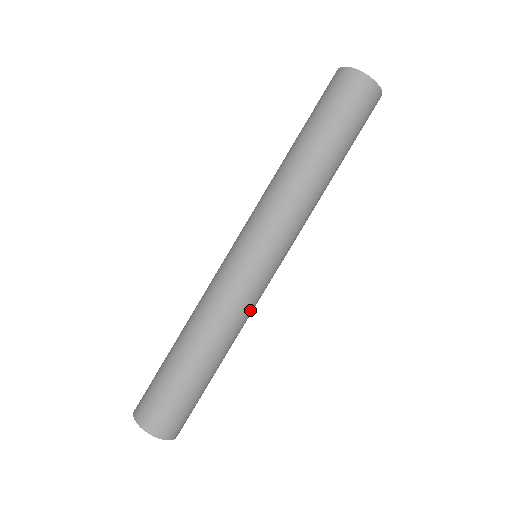
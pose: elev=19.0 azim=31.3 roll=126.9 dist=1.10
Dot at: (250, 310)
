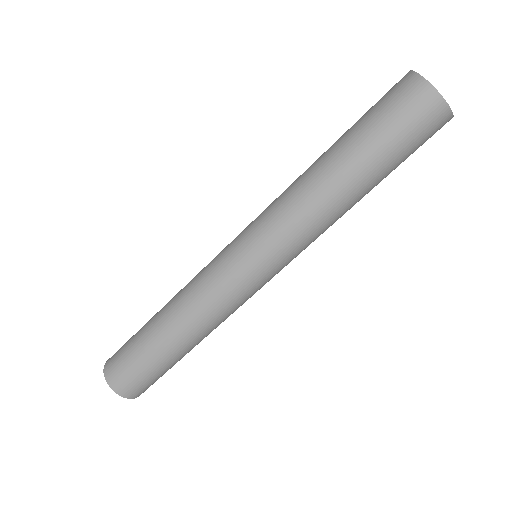
Dot at: (220, 303)
